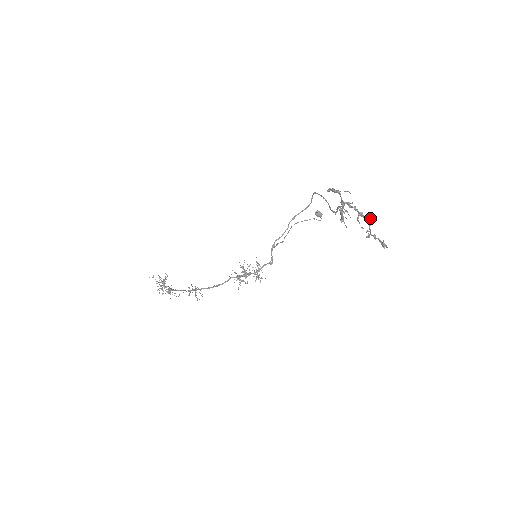
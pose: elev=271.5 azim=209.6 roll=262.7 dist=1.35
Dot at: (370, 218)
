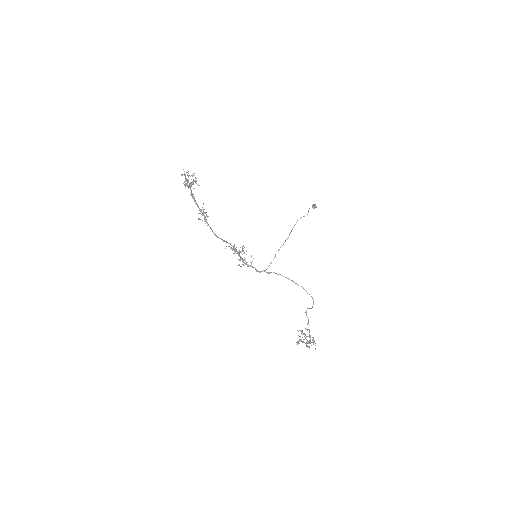
Dot at: (308, 346)
